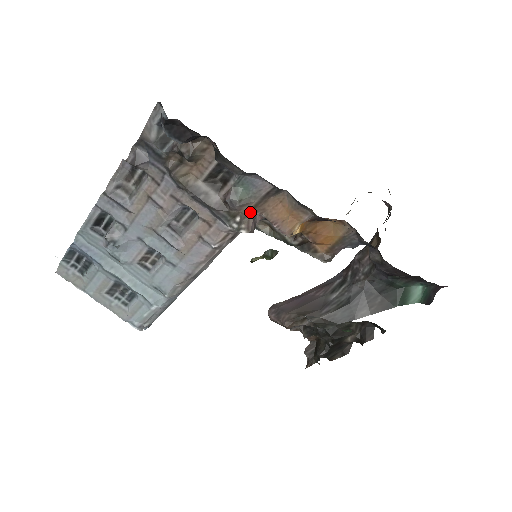
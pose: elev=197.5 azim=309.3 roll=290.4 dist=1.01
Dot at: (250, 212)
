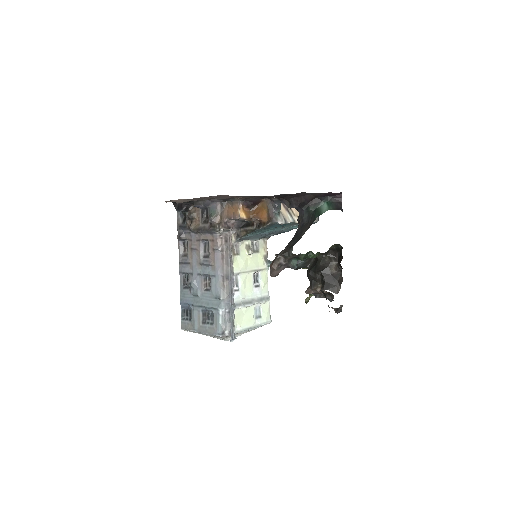
Dot at: (221, 221)
